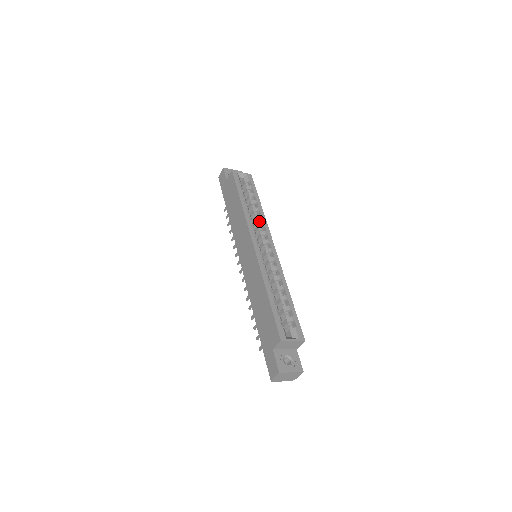
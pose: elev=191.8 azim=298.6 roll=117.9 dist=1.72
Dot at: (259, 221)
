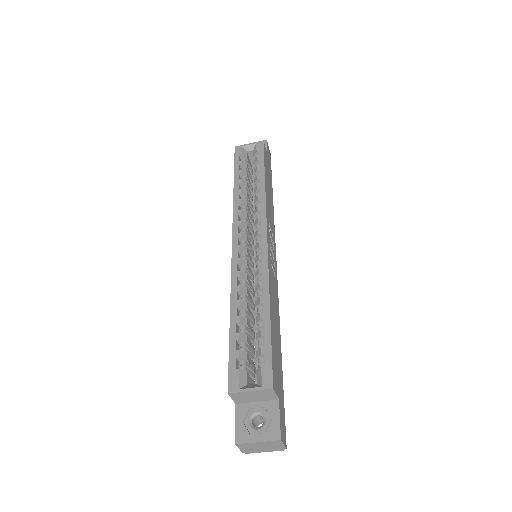
Dot at: (257, 205)
